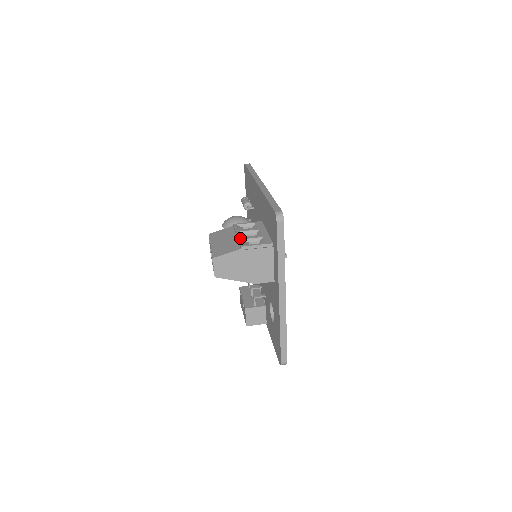
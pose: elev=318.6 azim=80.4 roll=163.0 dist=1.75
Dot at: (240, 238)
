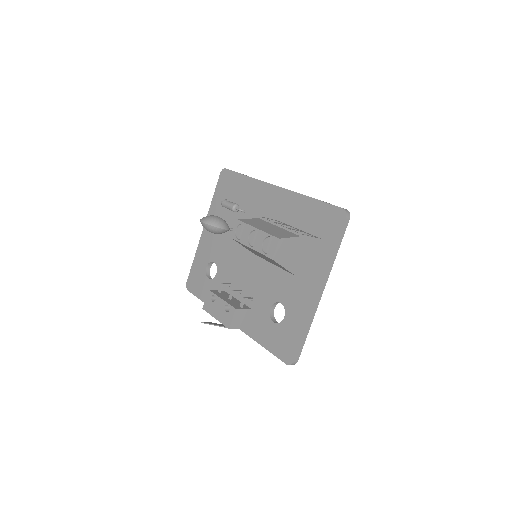
Dot at: (288, 228)
